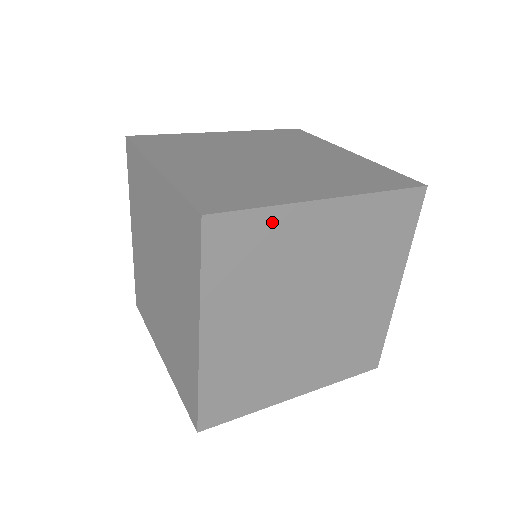
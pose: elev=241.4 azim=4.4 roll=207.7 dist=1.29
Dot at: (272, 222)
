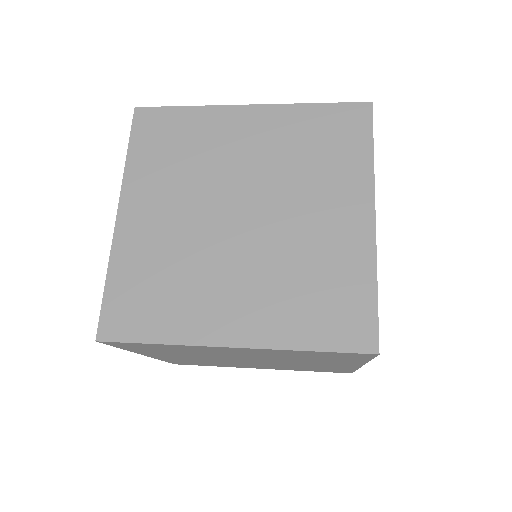
Dot at: (193, 118)
